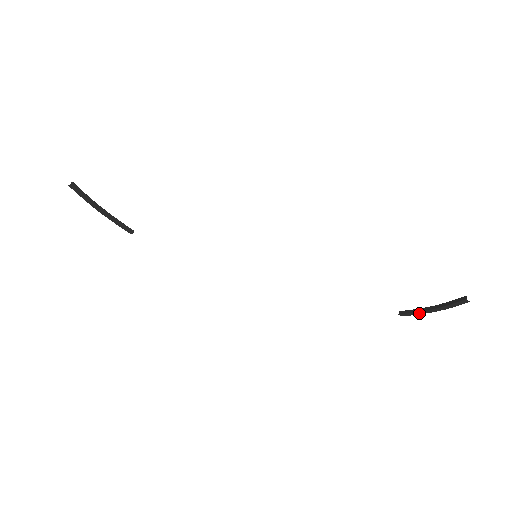
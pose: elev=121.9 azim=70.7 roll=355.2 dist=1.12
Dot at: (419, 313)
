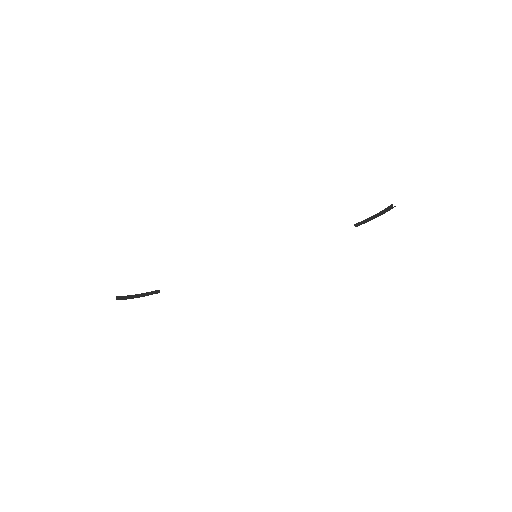
Dot at: occluded
